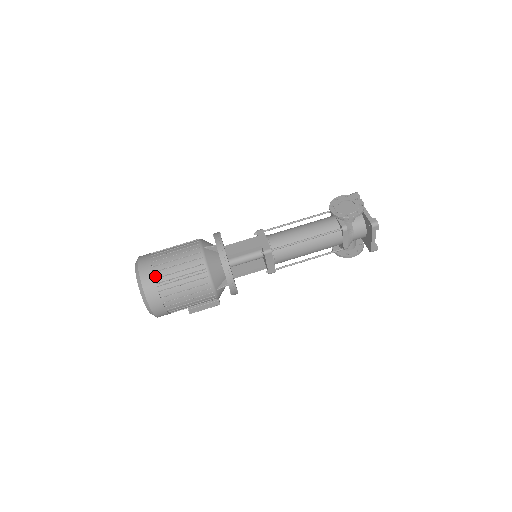
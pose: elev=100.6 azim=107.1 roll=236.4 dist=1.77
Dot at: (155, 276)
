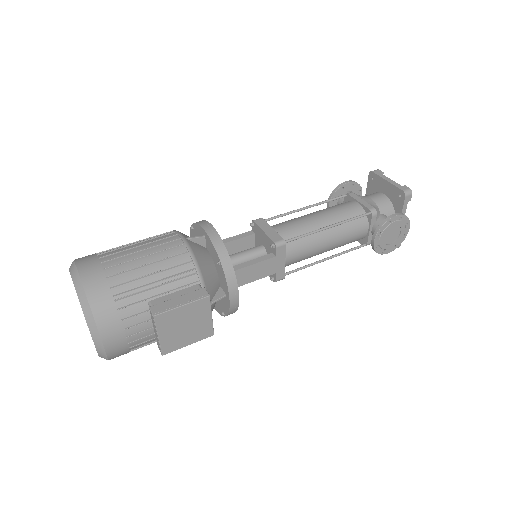
Dot at: occluded
